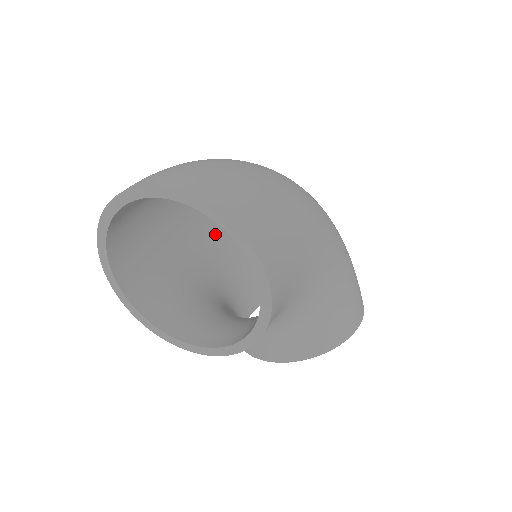
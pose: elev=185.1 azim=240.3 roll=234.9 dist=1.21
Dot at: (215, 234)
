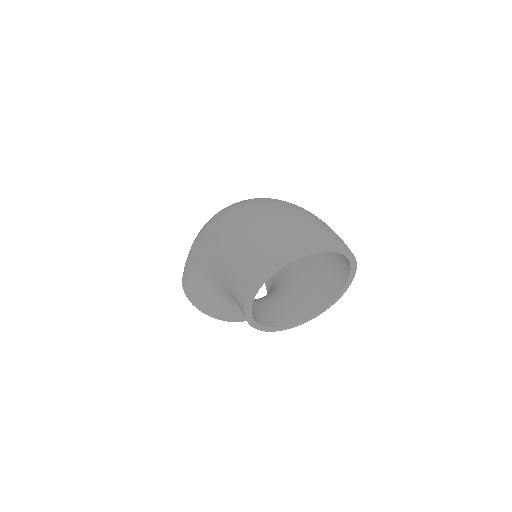
Dot at: occluded
